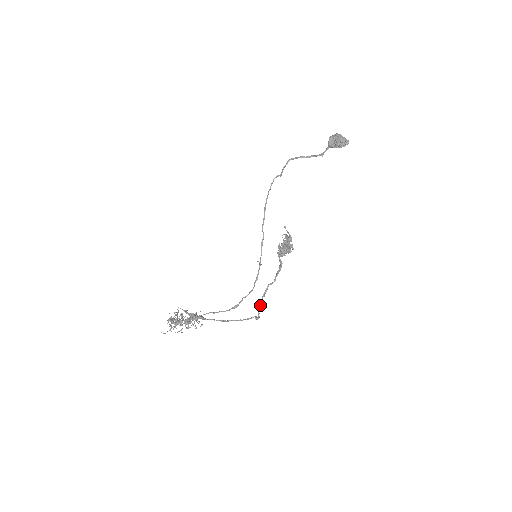
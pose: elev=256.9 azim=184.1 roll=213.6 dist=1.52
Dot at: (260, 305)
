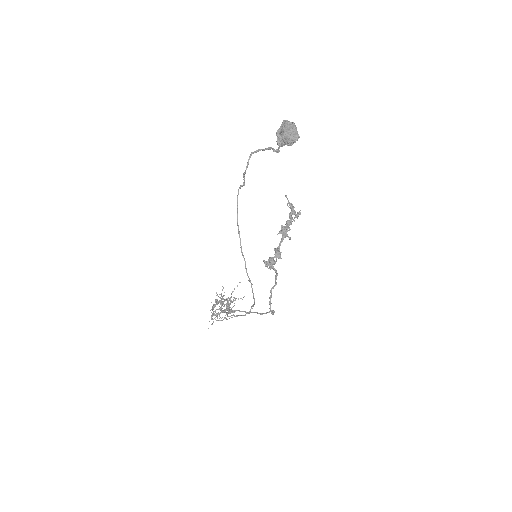
Dot at: (270, 306)
